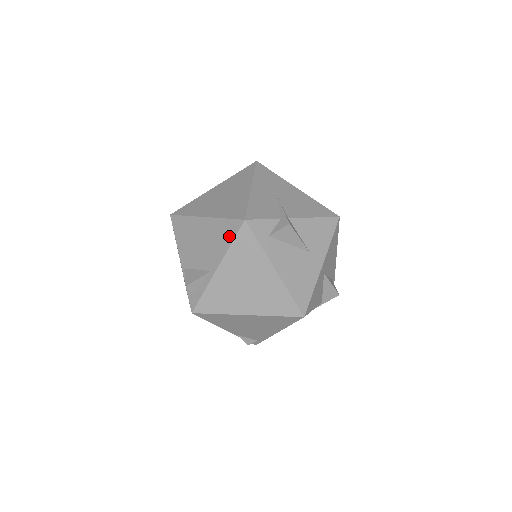
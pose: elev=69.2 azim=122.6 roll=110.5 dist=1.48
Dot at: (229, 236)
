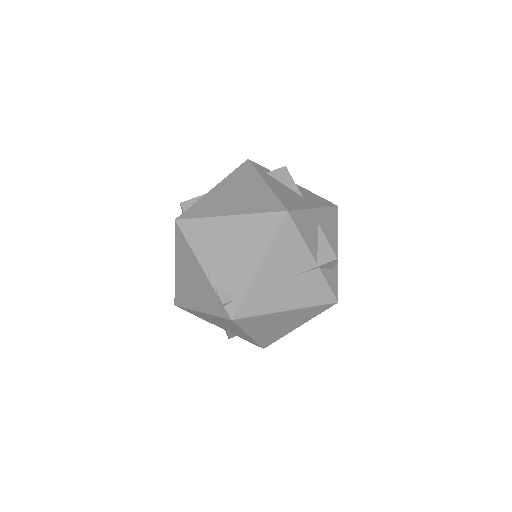
Dot at: occluded
